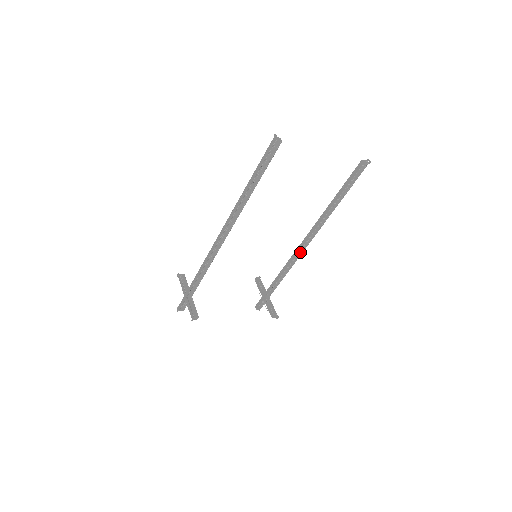
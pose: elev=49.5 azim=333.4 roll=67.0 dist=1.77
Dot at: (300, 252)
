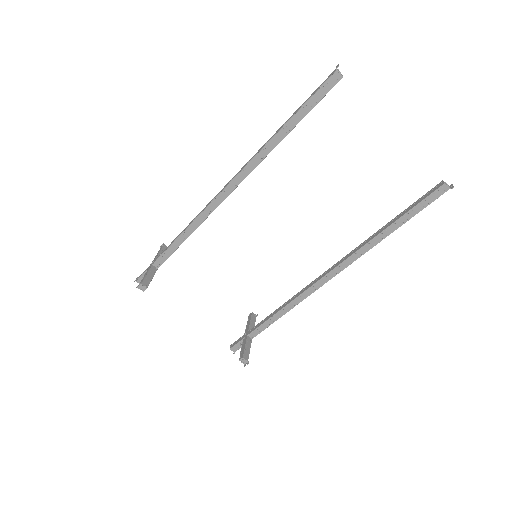
Dot at: (314, 287)
